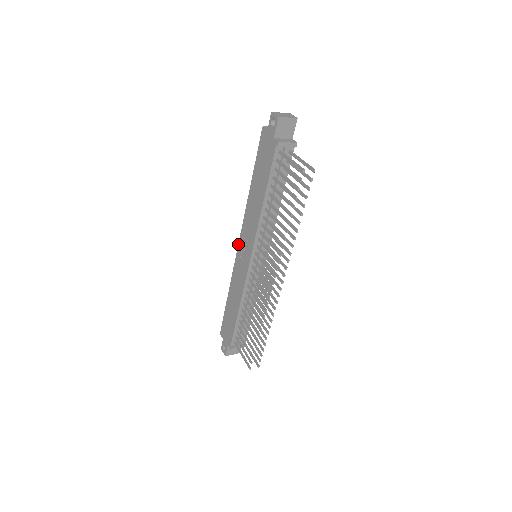
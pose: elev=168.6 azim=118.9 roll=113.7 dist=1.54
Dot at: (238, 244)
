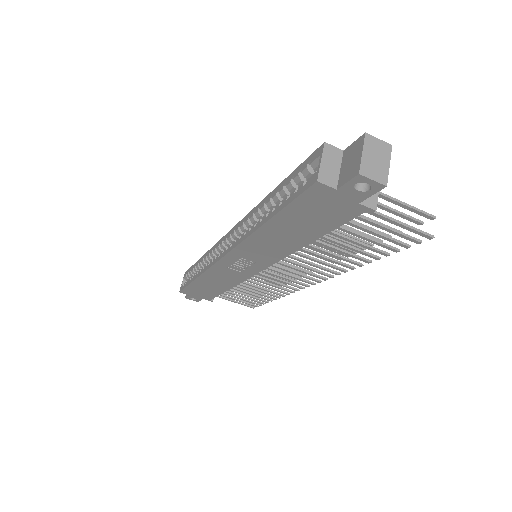
Dot at: (222, 258)
